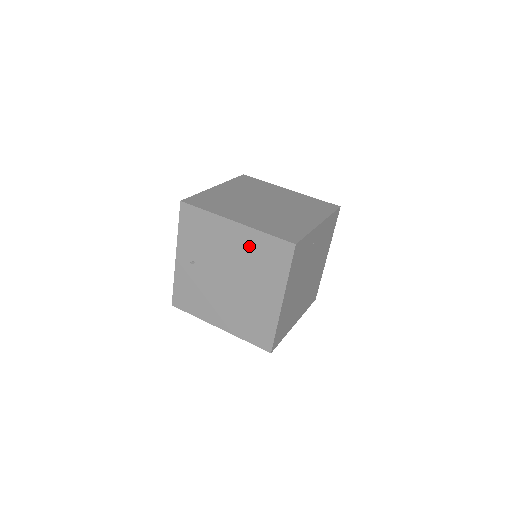
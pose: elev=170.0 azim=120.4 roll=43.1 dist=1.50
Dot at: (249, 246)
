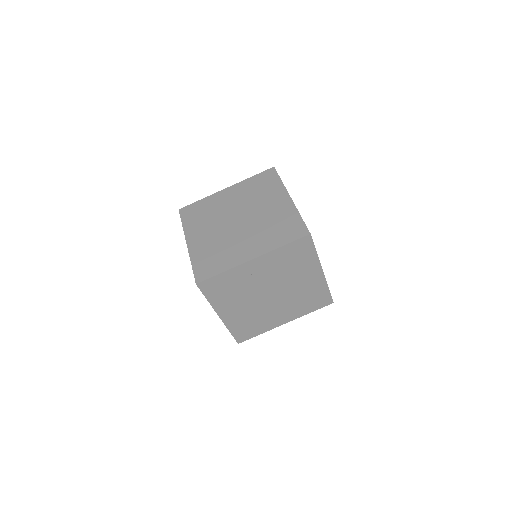
Dot at: occluded
